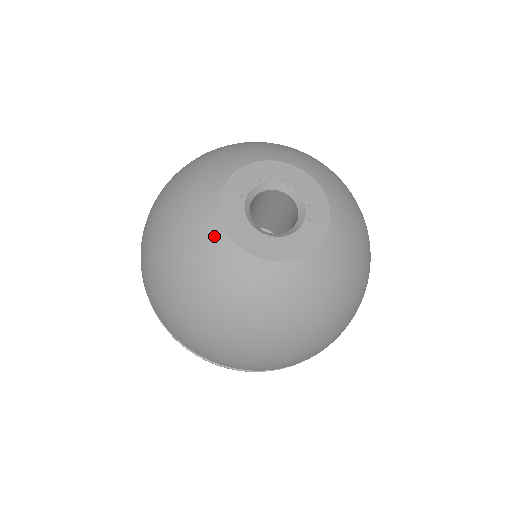
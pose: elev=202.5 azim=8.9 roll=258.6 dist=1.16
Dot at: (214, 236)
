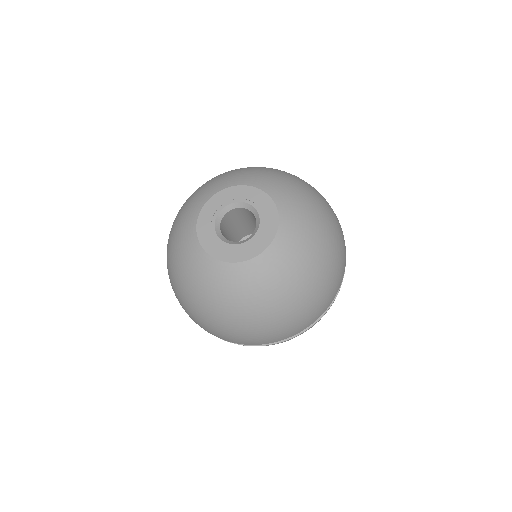
Dot at: (197, 255)
